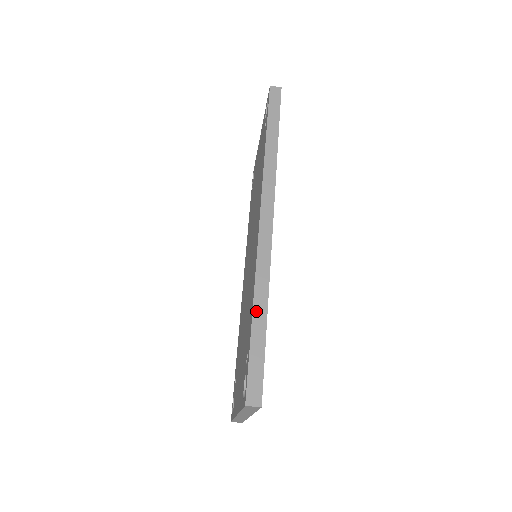
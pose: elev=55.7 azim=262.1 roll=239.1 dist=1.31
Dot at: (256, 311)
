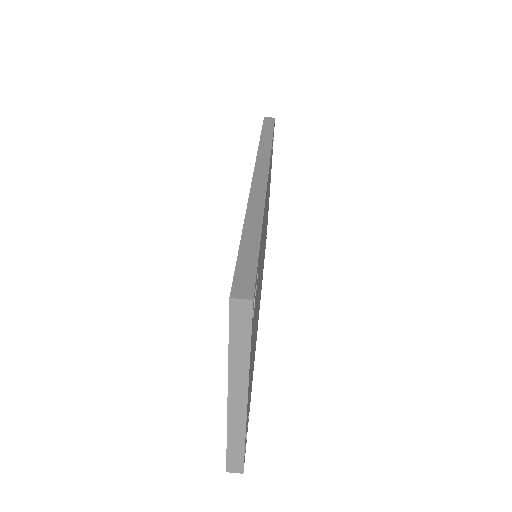
Dot at: (247, 227)
